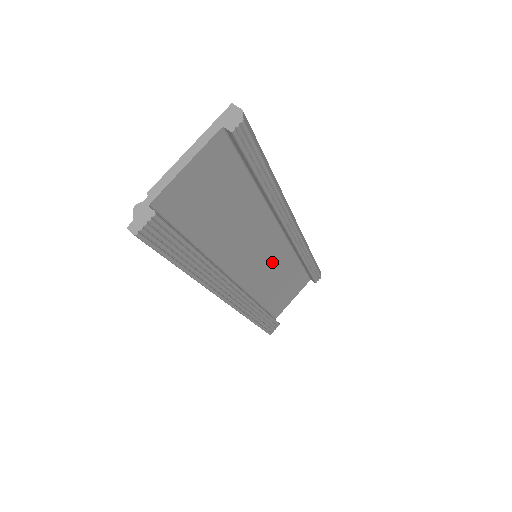
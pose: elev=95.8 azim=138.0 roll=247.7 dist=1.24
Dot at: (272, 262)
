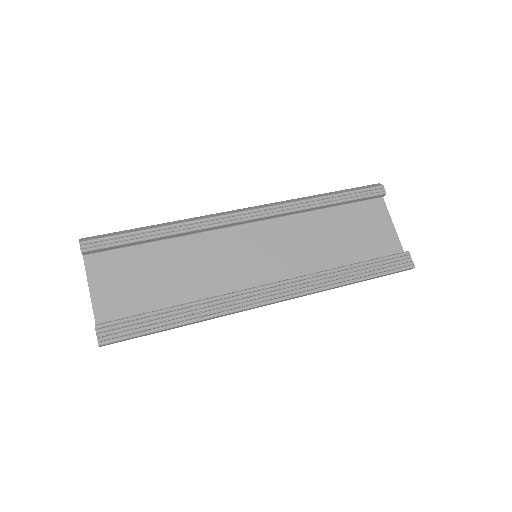
Dot at: (286, 241)
